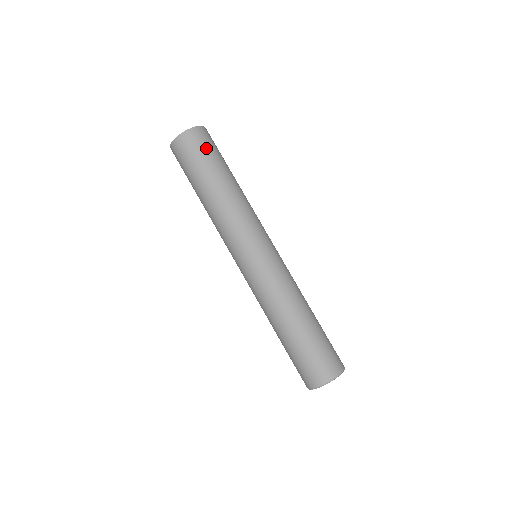
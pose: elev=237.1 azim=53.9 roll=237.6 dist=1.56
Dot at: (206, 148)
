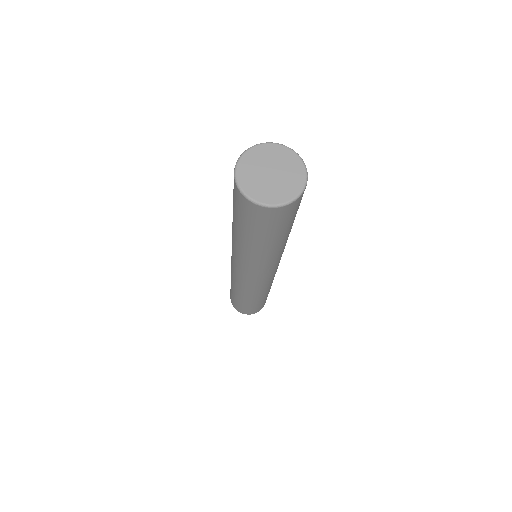
Dot at: occluded
